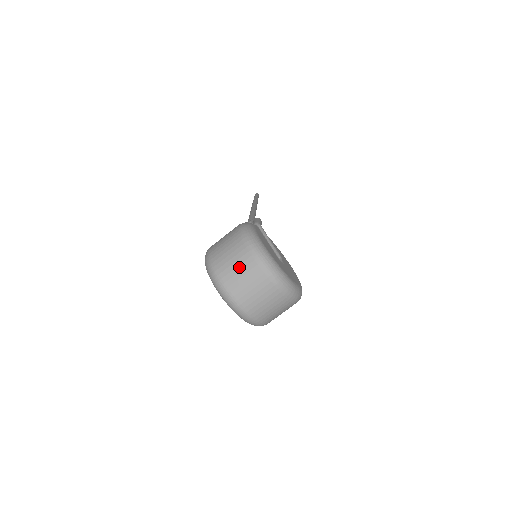
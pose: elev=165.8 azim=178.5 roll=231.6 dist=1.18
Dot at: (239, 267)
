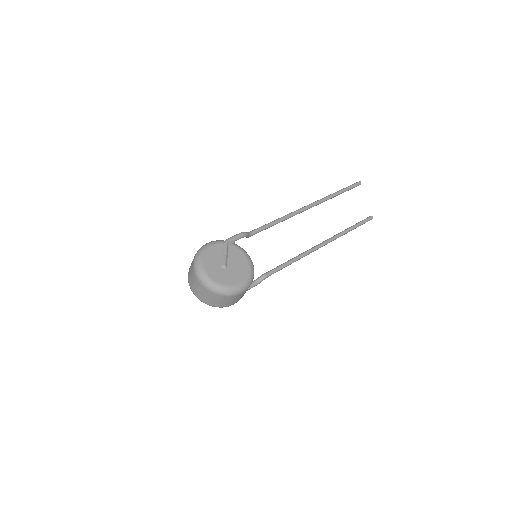
Dot at: (191, 273)
